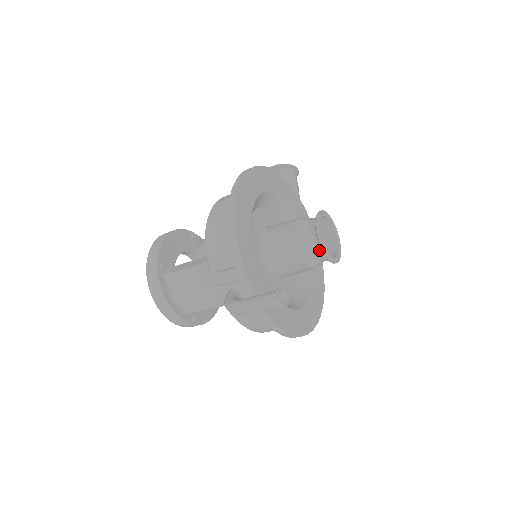
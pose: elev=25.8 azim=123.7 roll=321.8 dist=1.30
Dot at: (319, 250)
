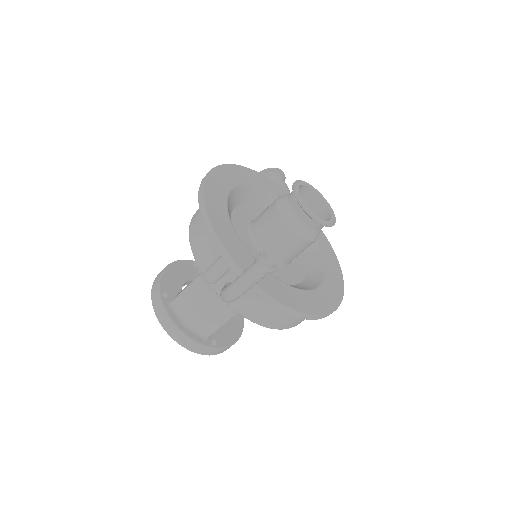
Dot at: (306, 216)
